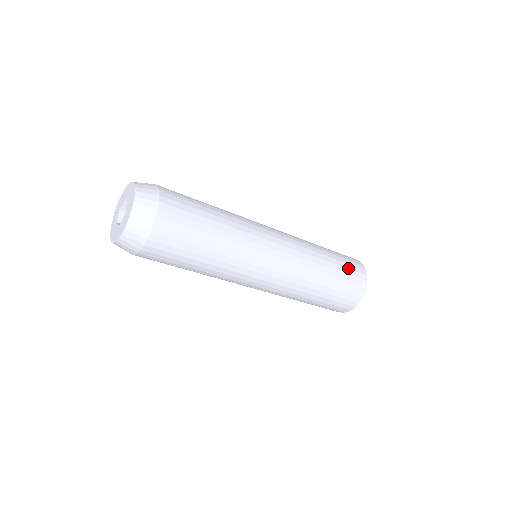
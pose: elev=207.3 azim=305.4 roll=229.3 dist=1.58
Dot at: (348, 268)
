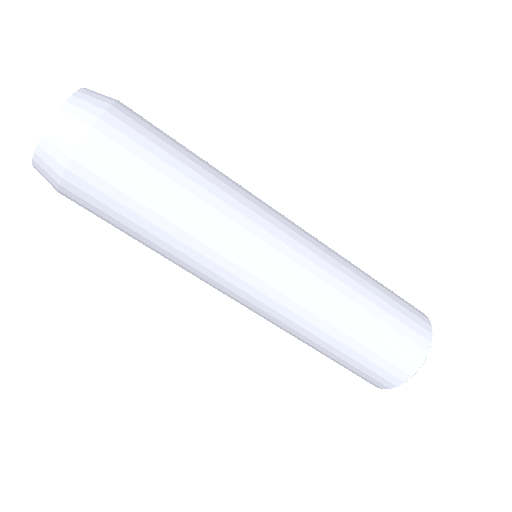
Dot at: occluded
